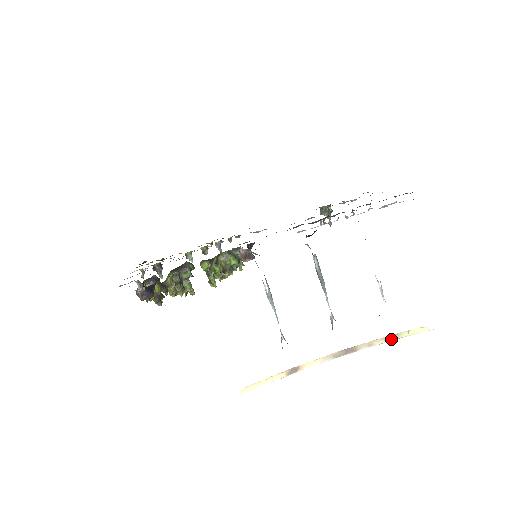
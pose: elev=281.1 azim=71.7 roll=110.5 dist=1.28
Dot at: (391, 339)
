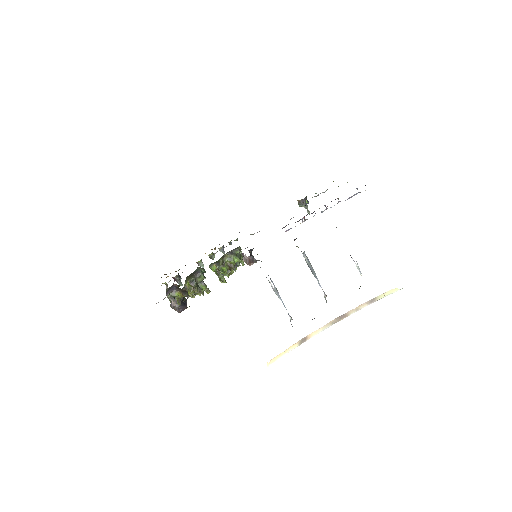
Dot at: (372, 302)
